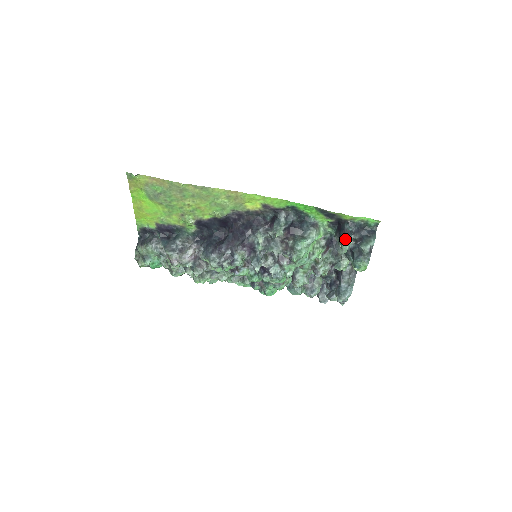
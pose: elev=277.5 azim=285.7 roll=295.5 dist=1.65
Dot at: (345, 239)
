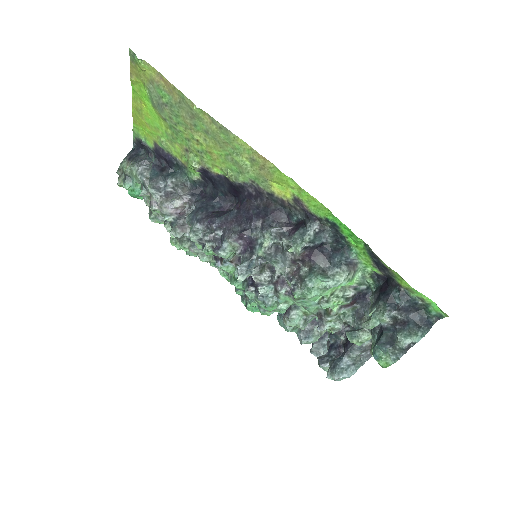
Dot at: (381, 310)
